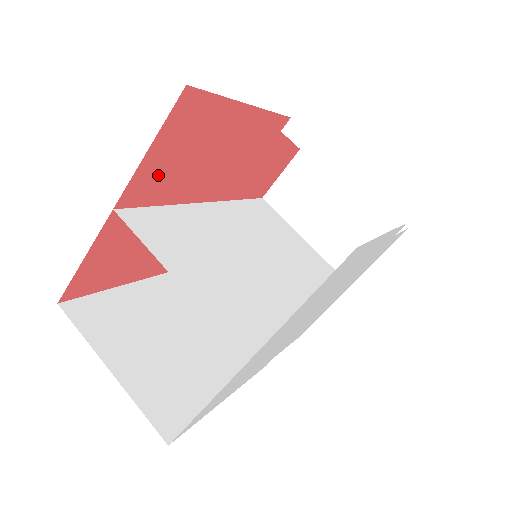
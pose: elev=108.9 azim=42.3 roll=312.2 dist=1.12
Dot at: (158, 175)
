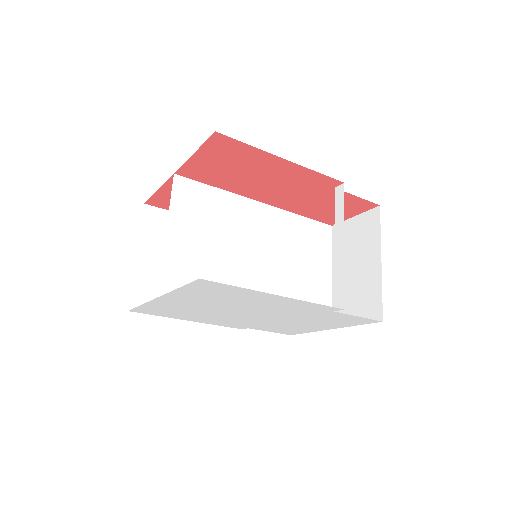
Dot at: (207, 169)
